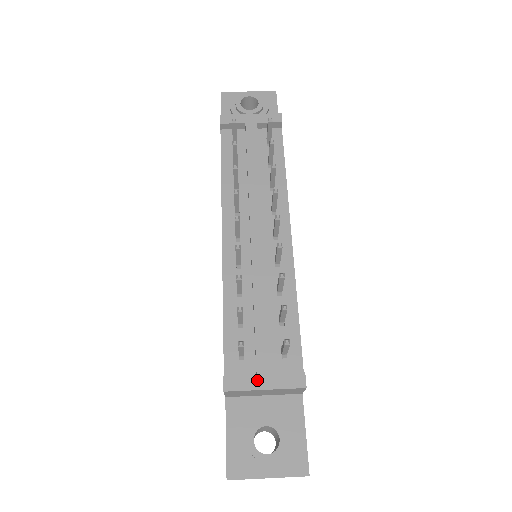
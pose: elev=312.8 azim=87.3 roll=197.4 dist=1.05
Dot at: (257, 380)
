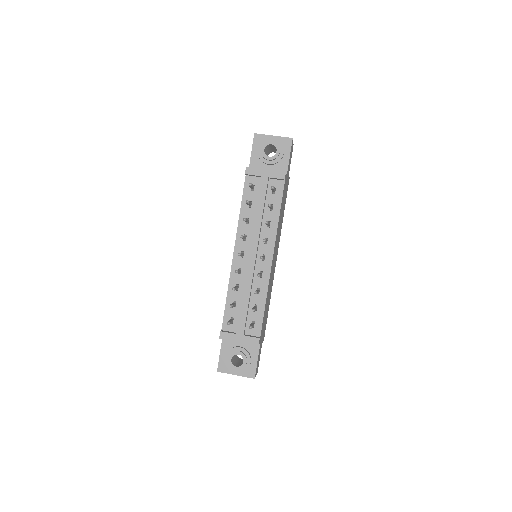
Dot at: (236, 337)
